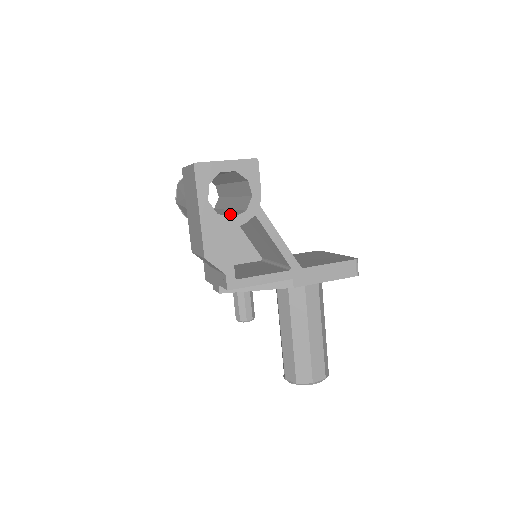
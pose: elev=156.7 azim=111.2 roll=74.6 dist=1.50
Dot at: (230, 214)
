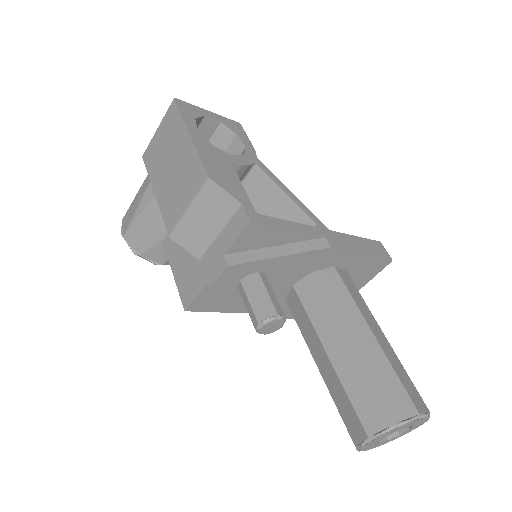
Dot at: occluded
